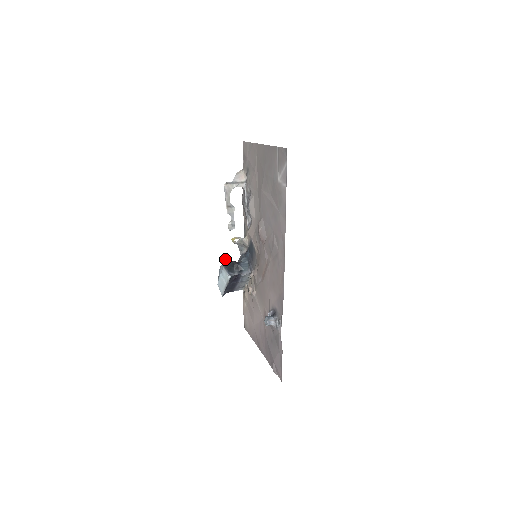
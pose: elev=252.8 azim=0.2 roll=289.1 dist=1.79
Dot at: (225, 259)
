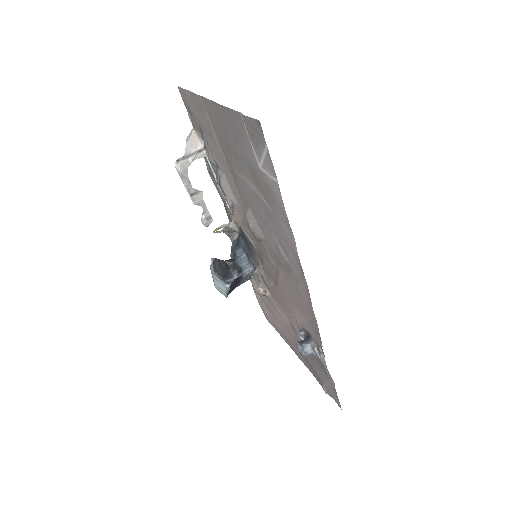
Dot at: (214, 263)
